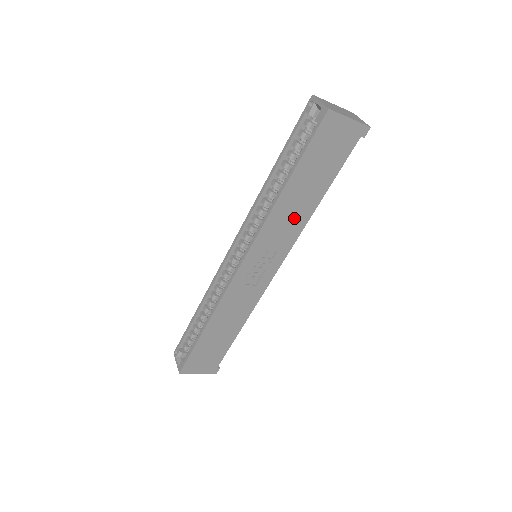
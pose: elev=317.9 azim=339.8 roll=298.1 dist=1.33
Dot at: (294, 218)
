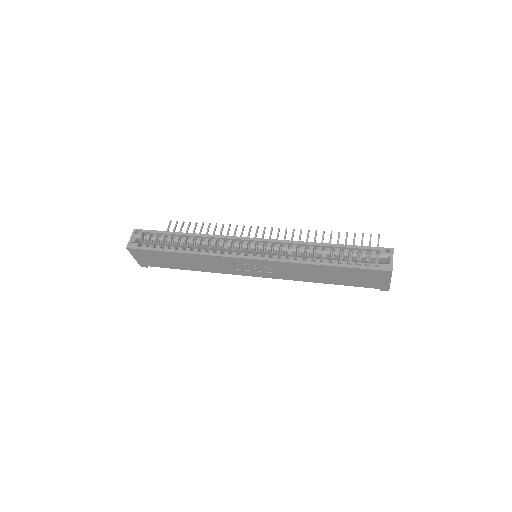
Dot at: (303, 275)
